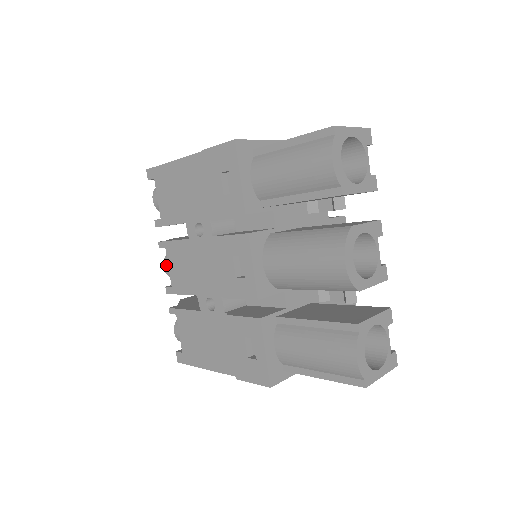
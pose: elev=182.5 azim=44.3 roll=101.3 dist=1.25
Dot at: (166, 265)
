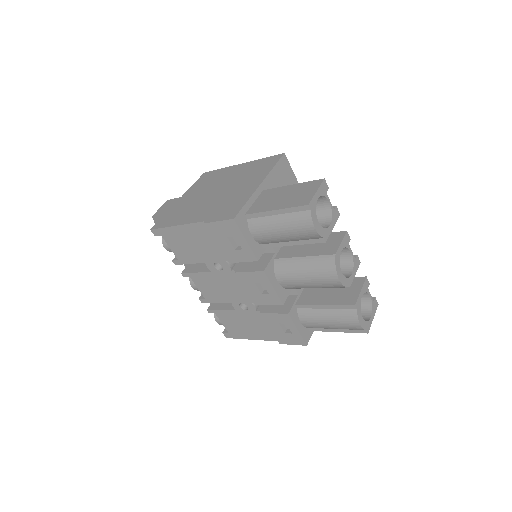
Dot at: (194, 286)
